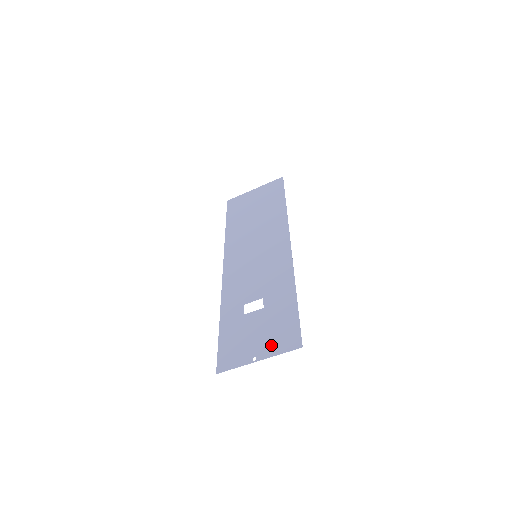
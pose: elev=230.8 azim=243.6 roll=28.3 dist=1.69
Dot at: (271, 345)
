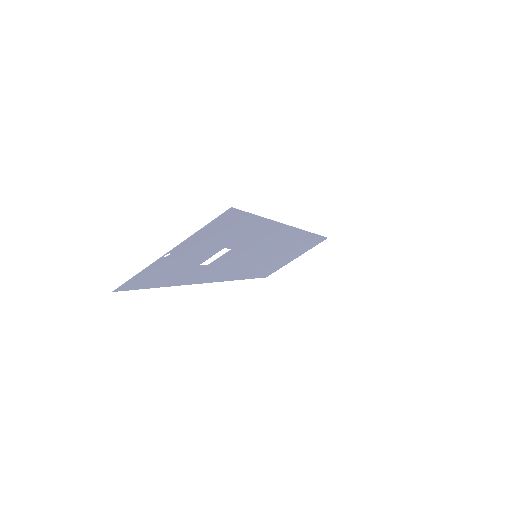
Dot at: (198, 238)
